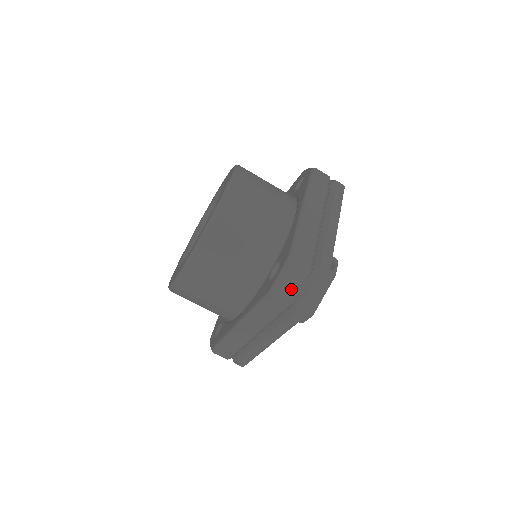
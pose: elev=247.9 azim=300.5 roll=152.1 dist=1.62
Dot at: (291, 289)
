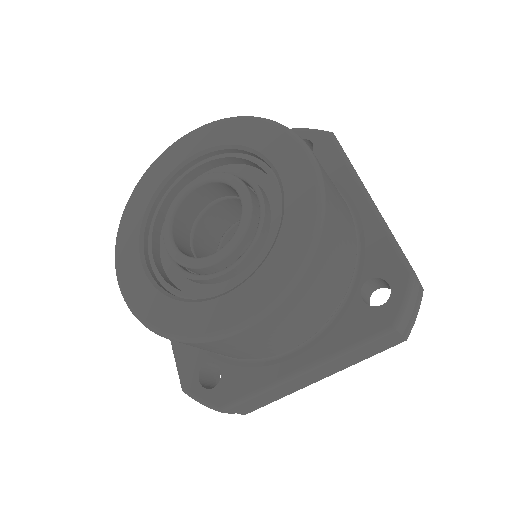
Dot at: occluded
